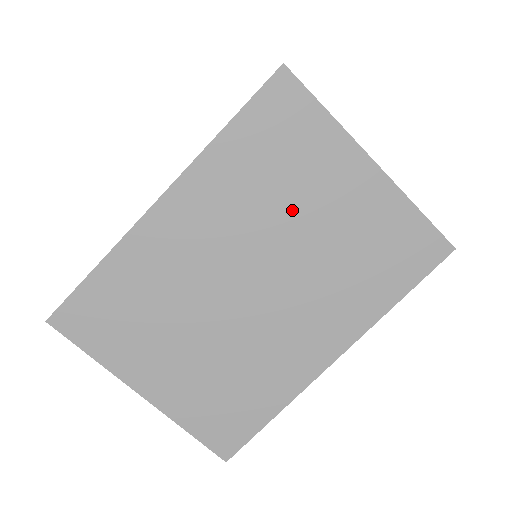
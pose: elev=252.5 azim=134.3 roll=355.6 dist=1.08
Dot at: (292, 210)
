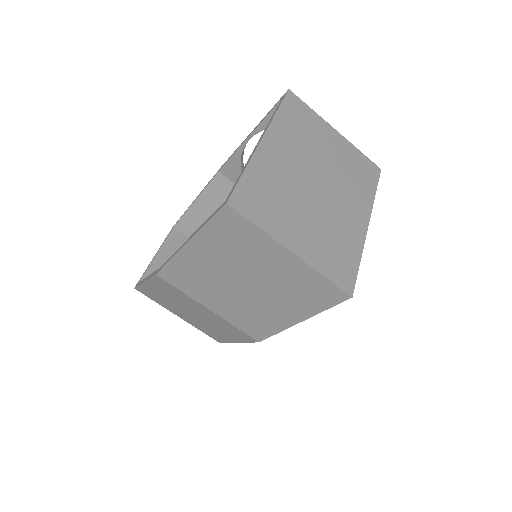
Dot at: (318, 148)
